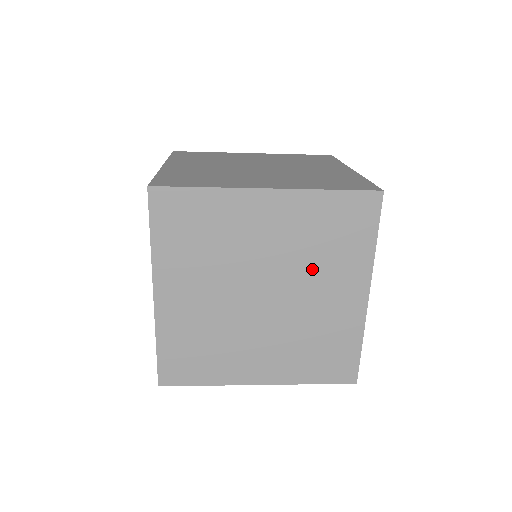
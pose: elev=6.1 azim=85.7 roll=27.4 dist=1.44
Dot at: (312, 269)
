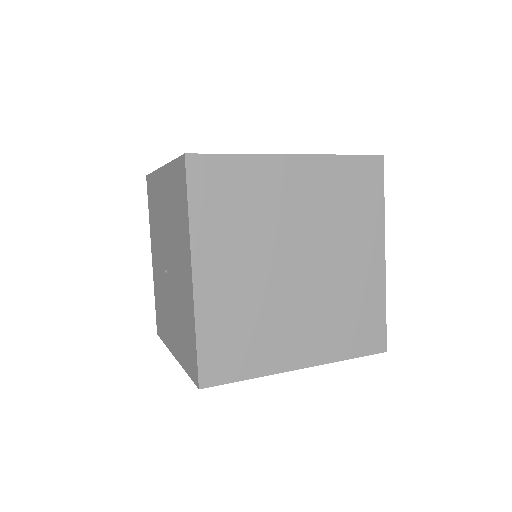
Dot at: (337, 233)
